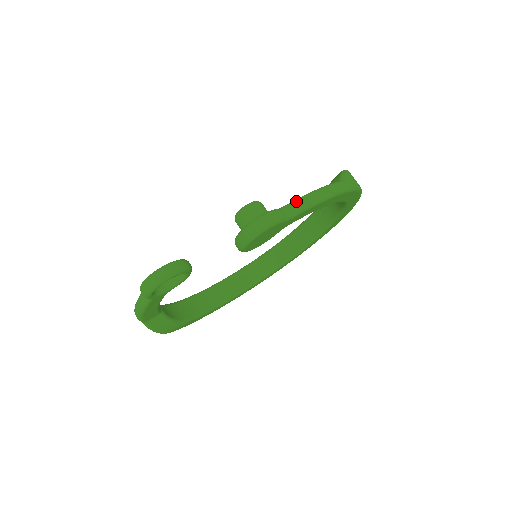
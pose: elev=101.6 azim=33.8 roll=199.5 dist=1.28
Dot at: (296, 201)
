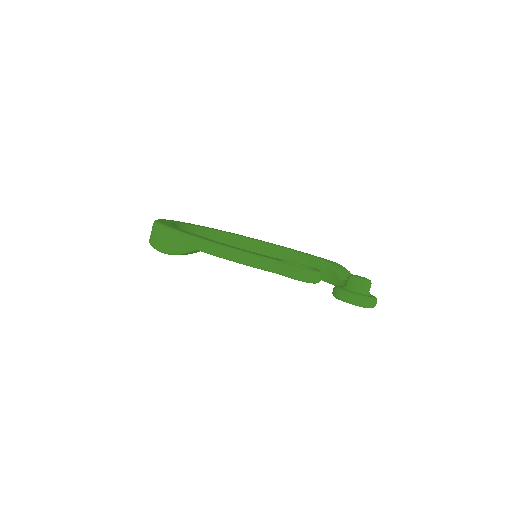
Dot at: occluded
